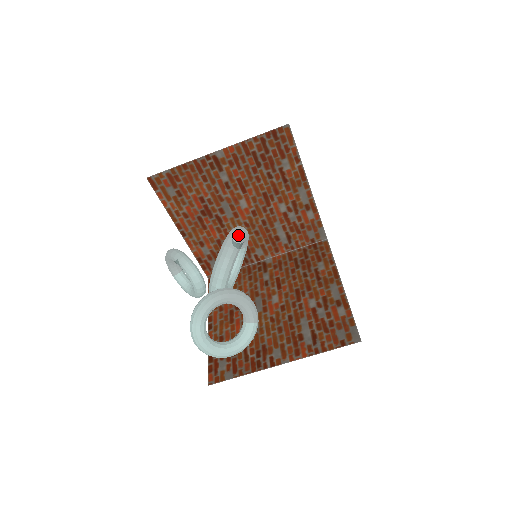
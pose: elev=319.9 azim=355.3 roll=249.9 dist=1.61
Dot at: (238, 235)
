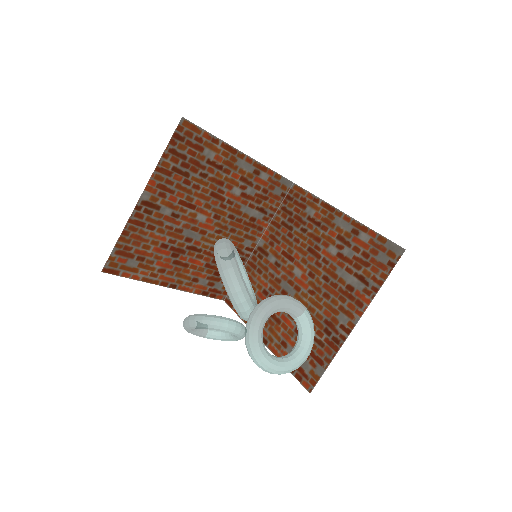
Dot at: (224, 251)
